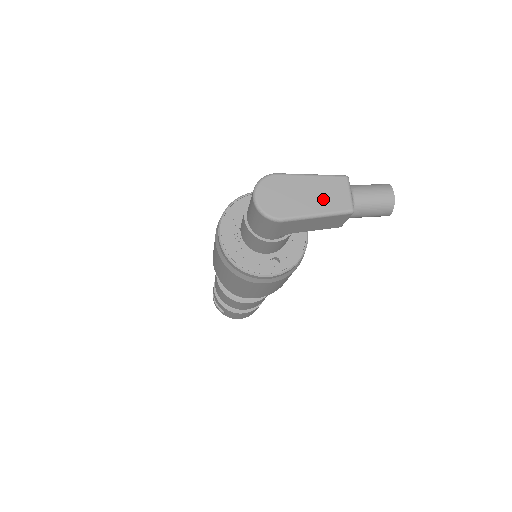
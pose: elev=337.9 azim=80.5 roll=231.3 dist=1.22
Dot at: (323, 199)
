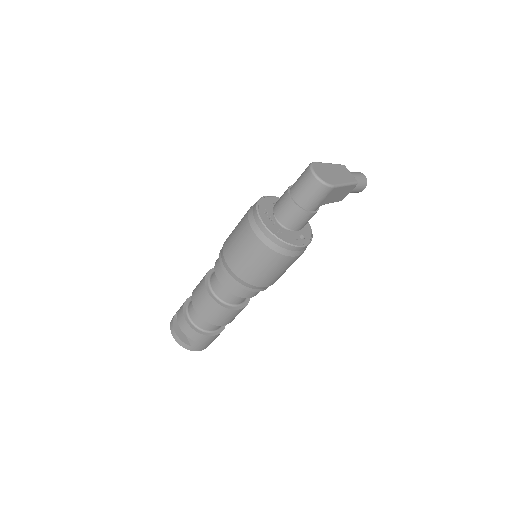
Dot at: (343, 176)
